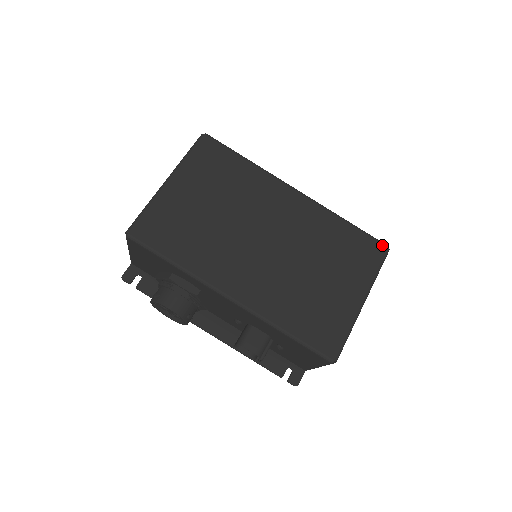
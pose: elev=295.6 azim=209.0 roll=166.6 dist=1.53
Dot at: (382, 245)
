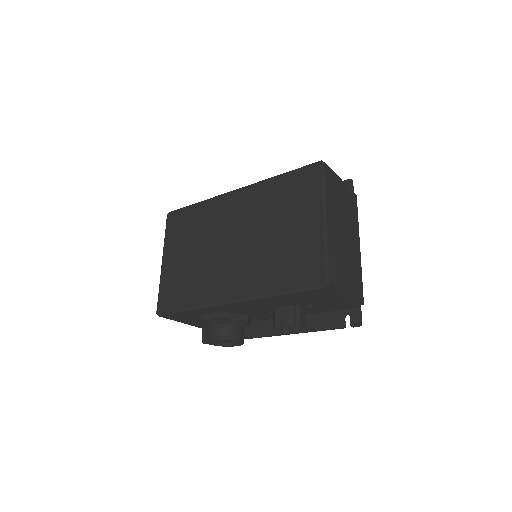
Dot at: (315, 165)
